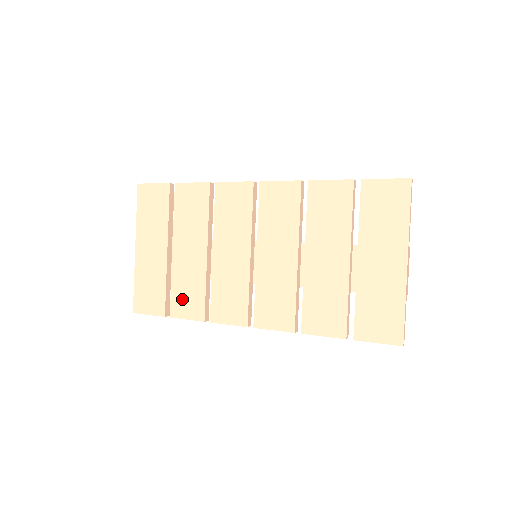
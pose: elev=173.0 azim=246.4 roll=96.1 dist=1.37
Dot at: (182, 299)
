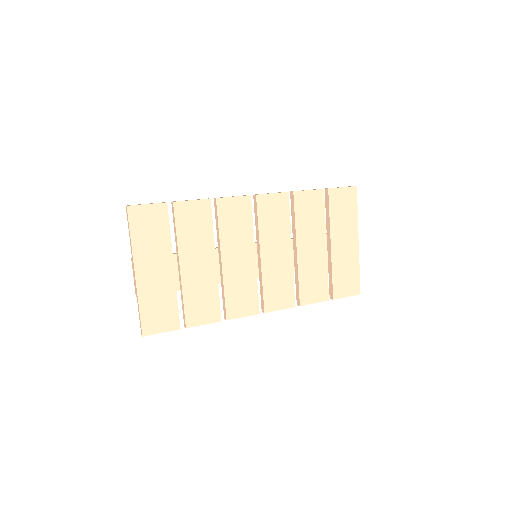
Dot at: (197, 308)
